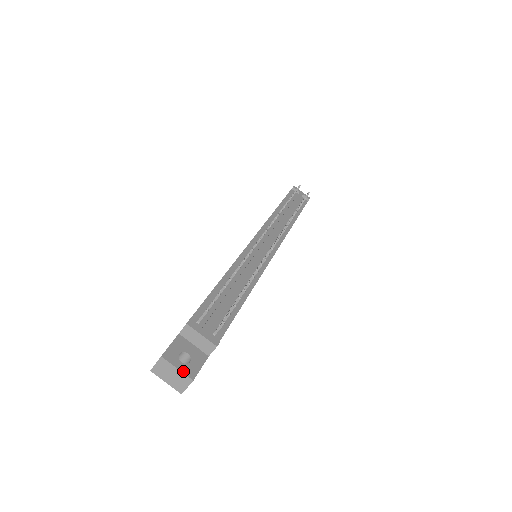
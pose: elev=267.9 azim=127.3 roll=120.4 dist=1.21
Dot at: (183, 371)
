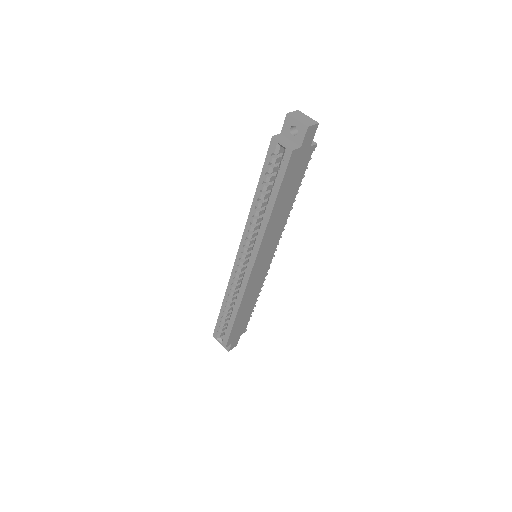
Dot at: (311, 120)
